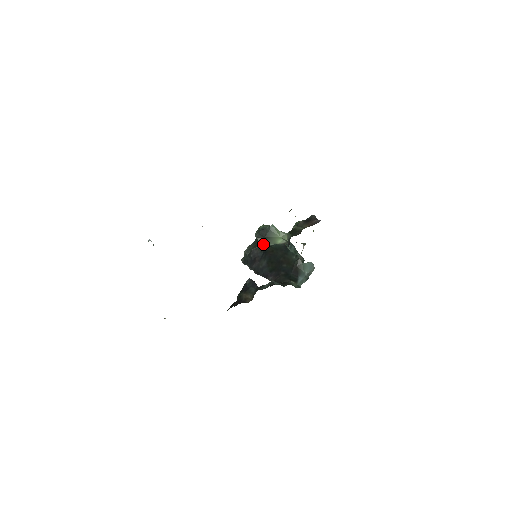
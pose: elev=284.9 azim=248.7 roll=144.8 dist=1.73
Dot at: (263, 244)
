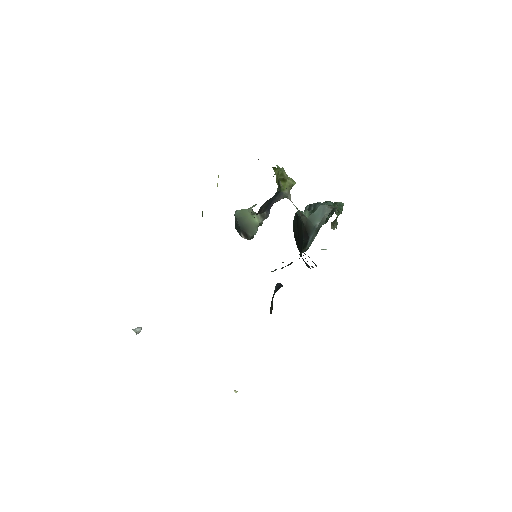
Dot at: occluded
